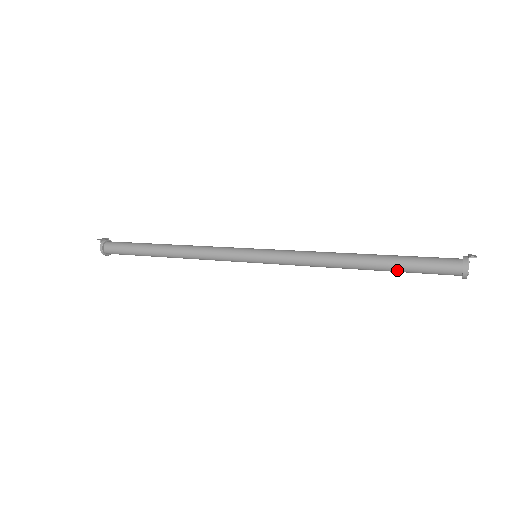
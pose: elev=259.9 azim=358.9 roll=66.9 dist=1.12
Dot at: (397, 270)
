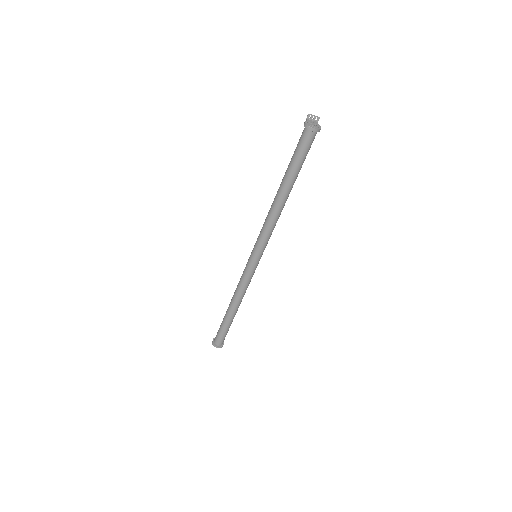
Dot at: (290, 170)
